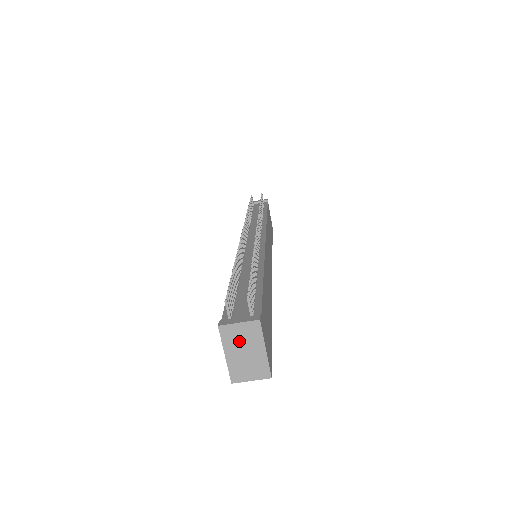
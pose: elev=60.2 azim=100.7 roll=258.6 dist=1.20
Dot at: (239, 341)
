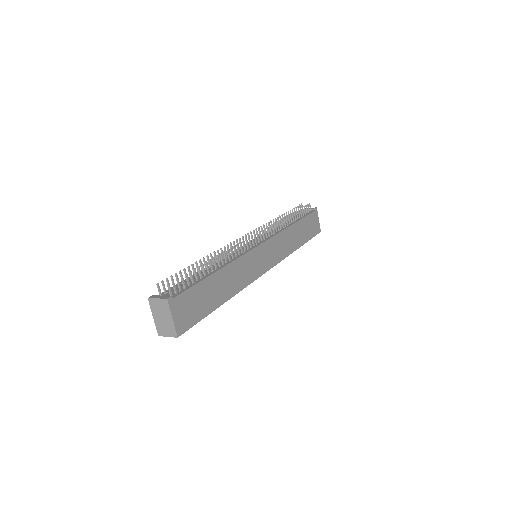
Dot at: (159, 310)
